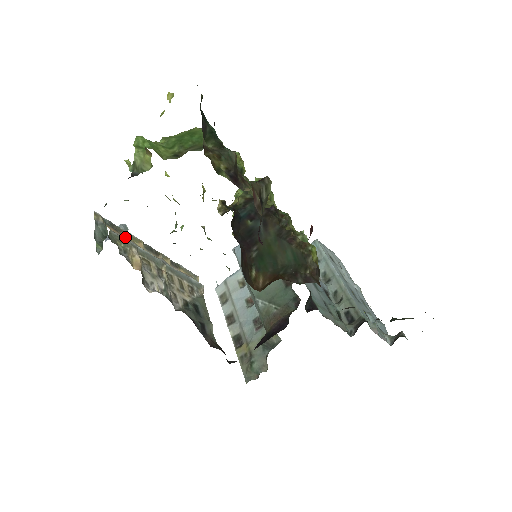
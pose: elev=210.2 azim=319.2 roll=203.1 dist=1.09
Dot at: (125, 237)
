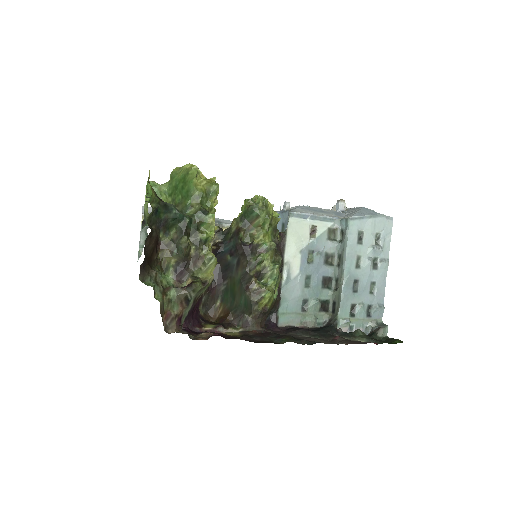
Dot at: occluded
